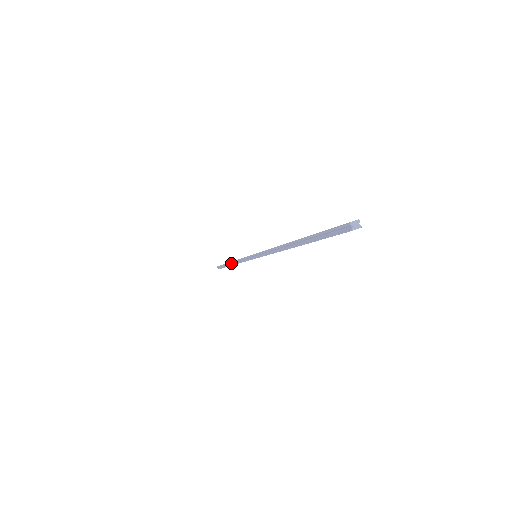
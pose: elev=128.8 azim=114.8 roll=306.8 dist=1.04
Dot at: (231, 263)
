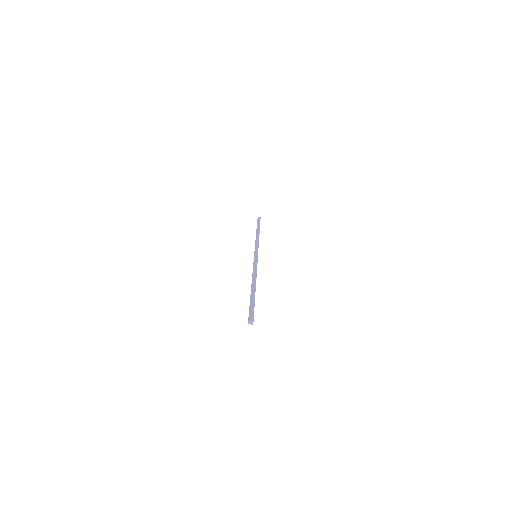
Dot at: (257, 233)
